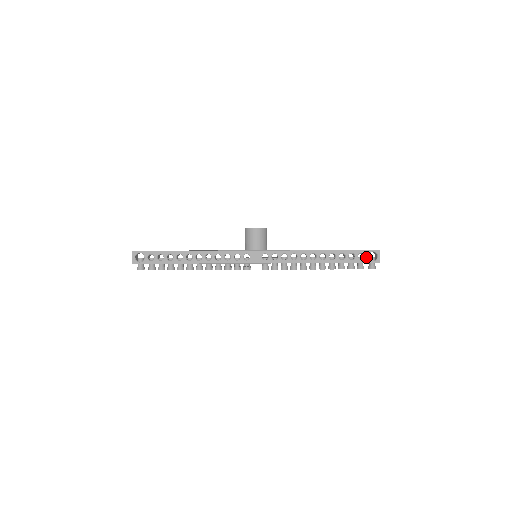
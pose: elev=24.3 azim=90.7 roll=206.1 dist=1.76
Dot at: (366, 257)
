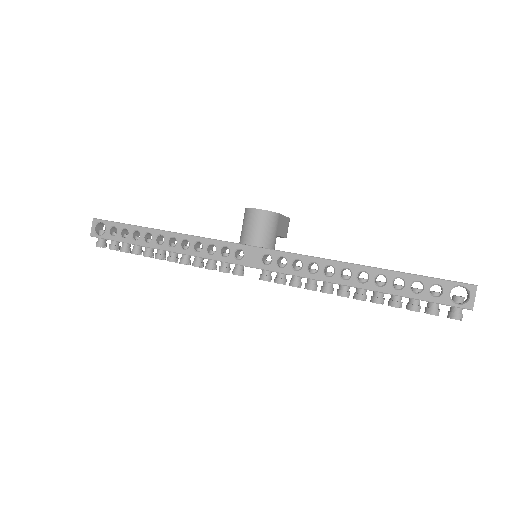
Dot at: (445, 294)
